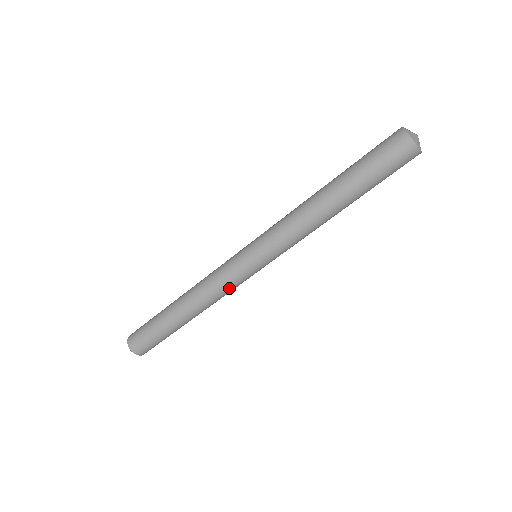
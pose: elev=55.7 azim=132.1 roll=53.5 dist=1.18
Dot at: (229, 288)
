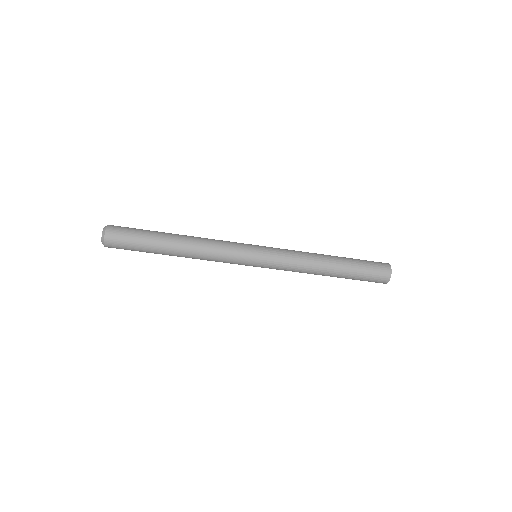
Dot at: (224, 258)
